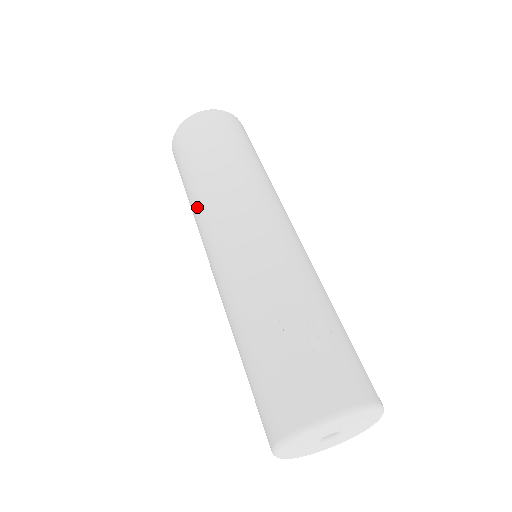
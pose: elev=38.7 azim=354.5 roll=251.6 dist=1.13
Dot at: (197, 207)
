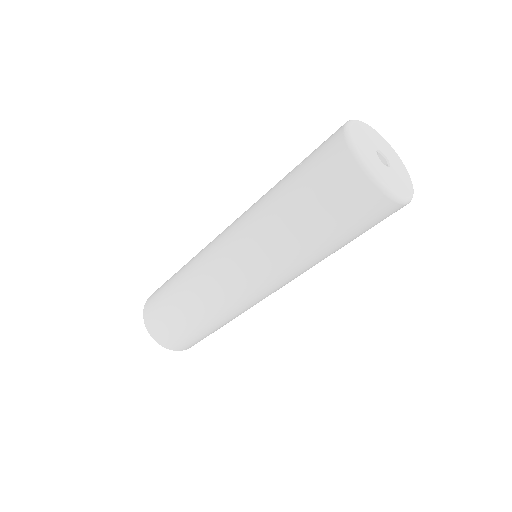
Dot at: (195, 288)
